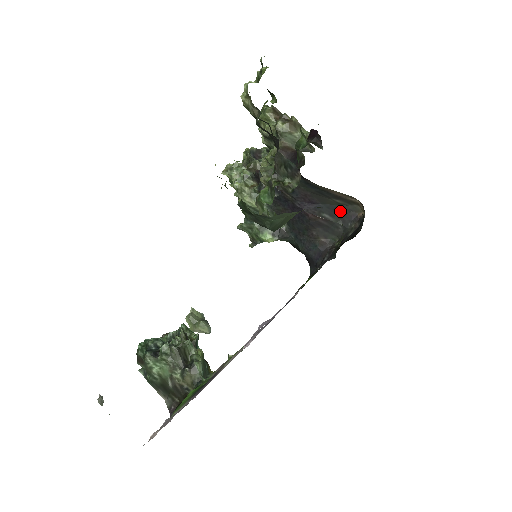
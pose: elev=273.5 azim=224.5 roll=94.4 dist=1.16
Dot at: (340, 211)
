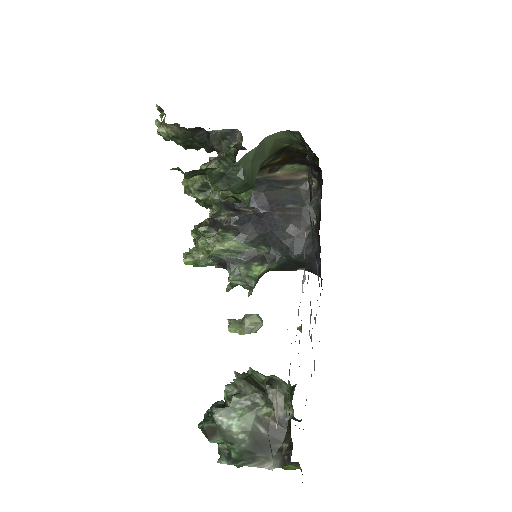
Dot at: (298, 196)
